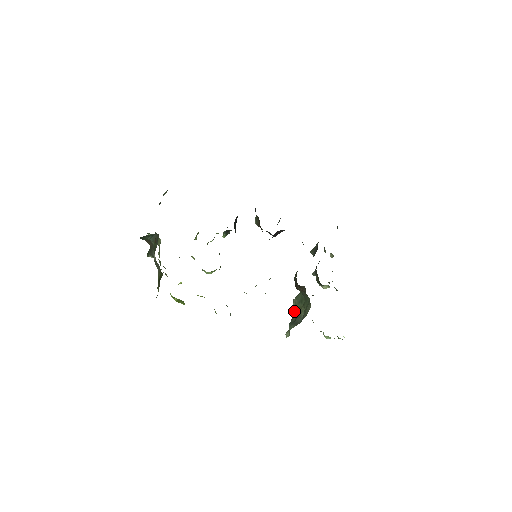
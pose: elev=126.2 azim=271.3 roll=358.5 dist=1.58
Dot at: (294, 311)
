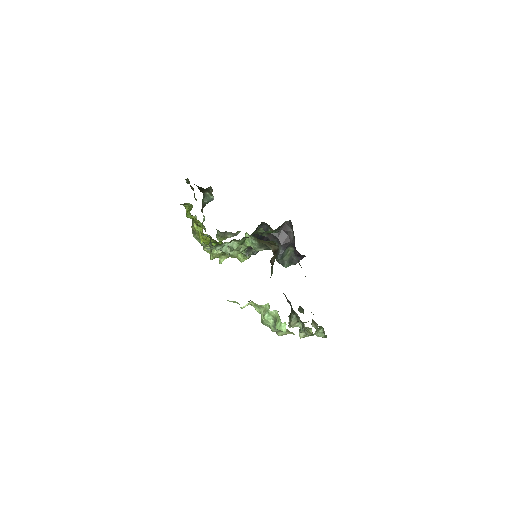
Dot at: occluded
